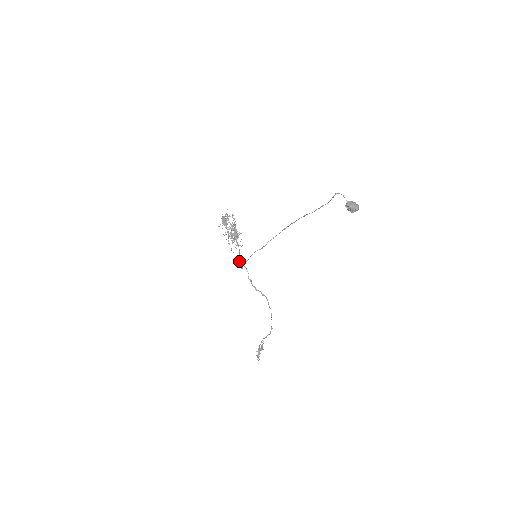
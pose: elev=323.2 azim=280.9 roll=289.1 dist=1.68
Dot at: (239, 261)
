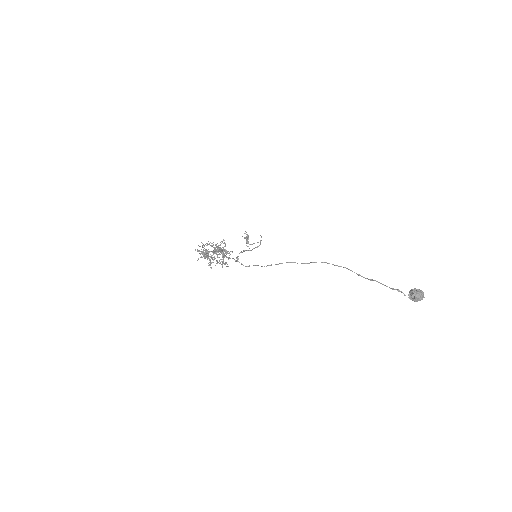
Dot at: occluded
